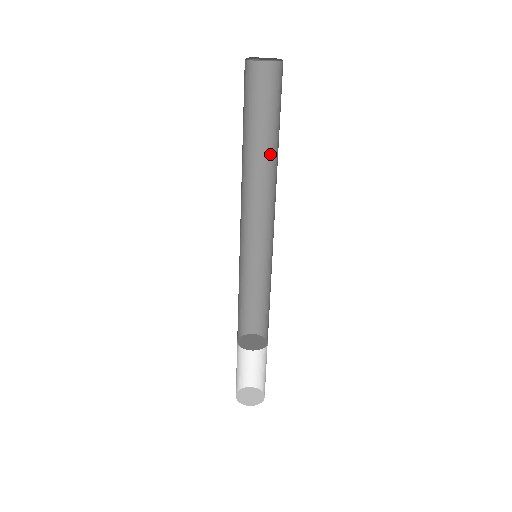
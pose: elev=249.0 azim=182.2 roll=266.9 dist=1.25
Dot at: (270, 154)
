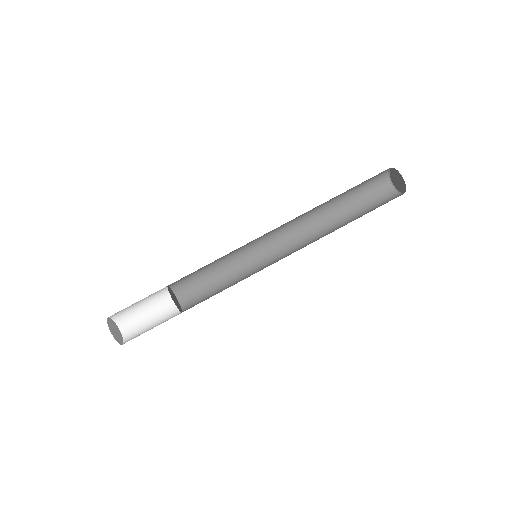
Dot at: occluded
